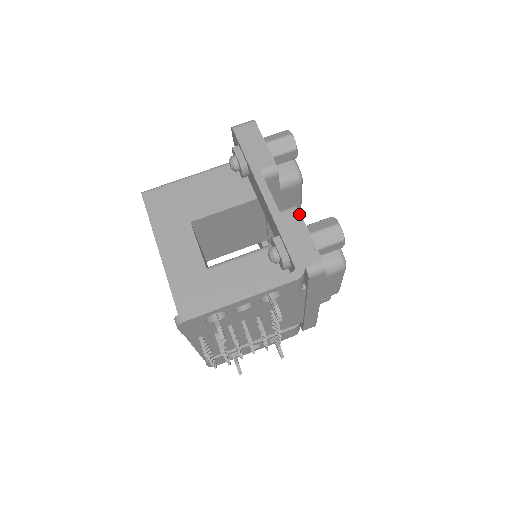
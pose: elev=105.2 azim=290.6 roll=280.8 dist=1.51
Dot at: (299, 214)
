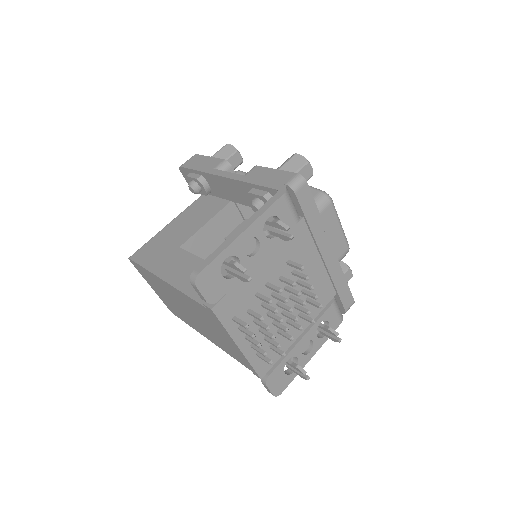
Dot at: (260, 167)
